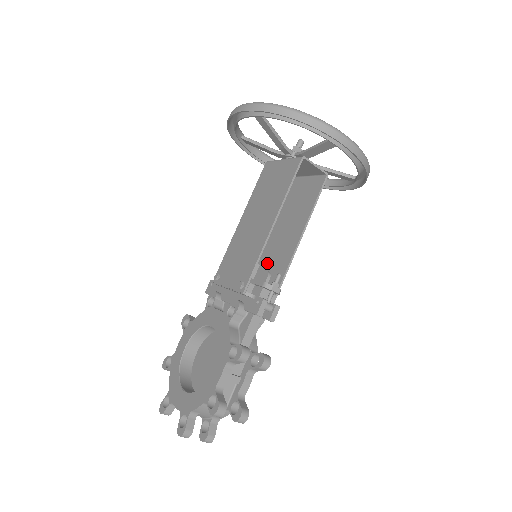
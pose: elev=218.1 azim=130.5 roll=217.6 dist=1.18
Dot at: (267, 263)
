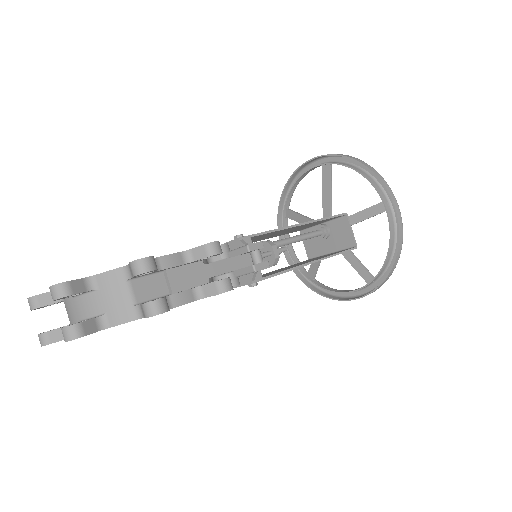
Dot at: occluded
